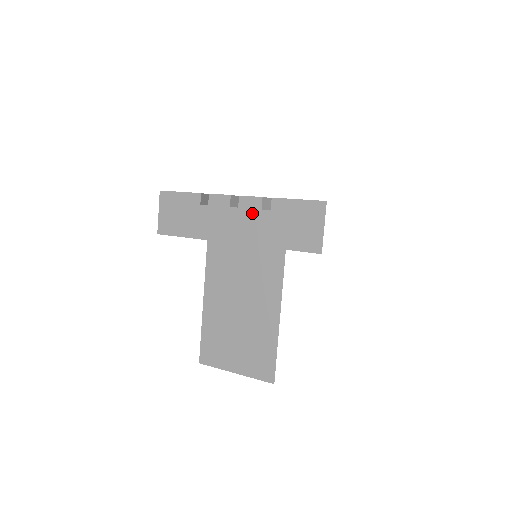
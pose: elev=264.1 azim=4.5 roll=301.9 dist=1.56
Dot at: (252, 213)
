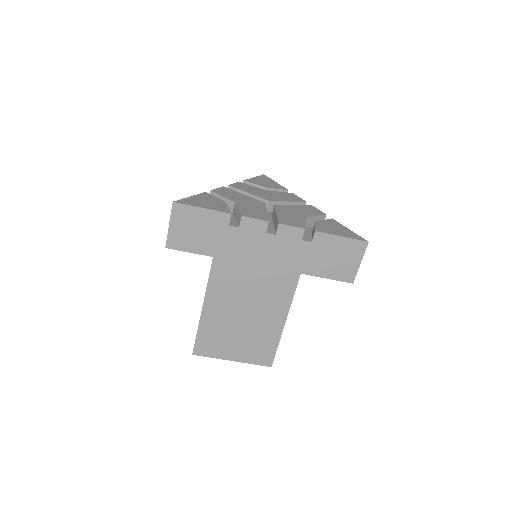
Dot at: (291, 242)
